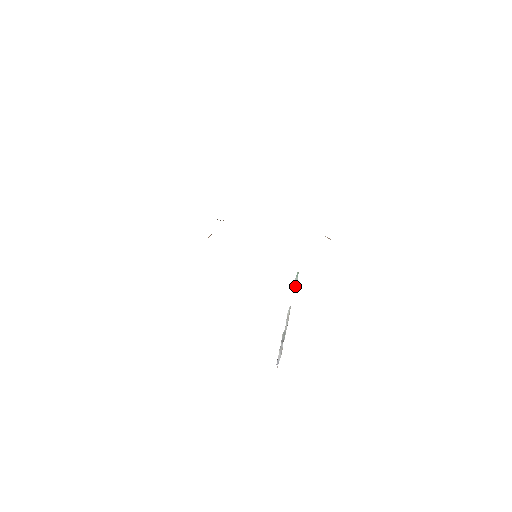
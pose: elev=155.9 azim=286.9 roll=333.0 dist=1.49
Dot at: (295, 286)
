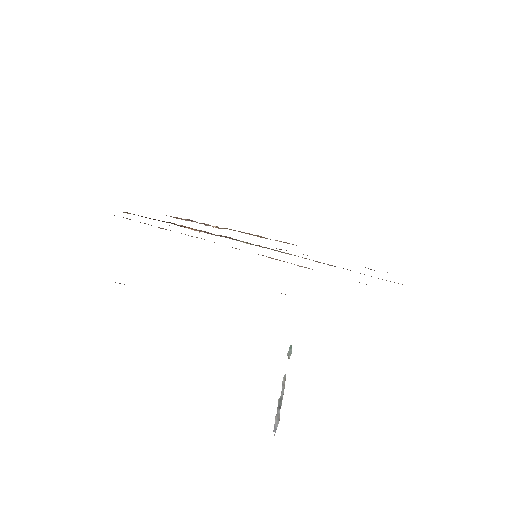
Dot at: (289, 356)
